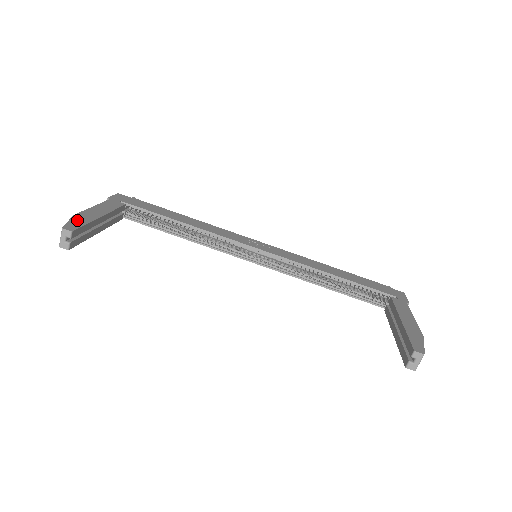
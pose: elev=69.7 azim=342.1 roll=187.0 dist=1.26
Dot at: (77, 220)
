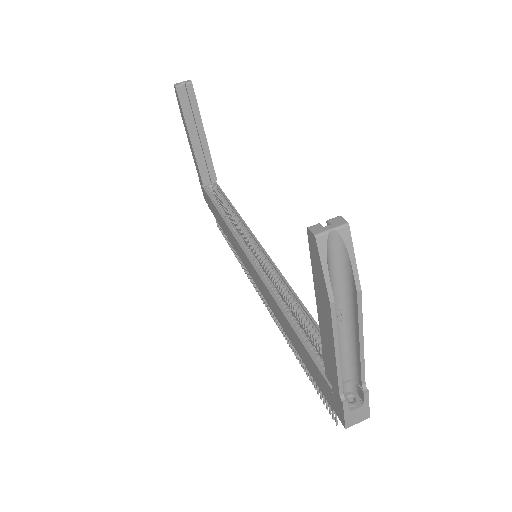
Dot at: occluded
